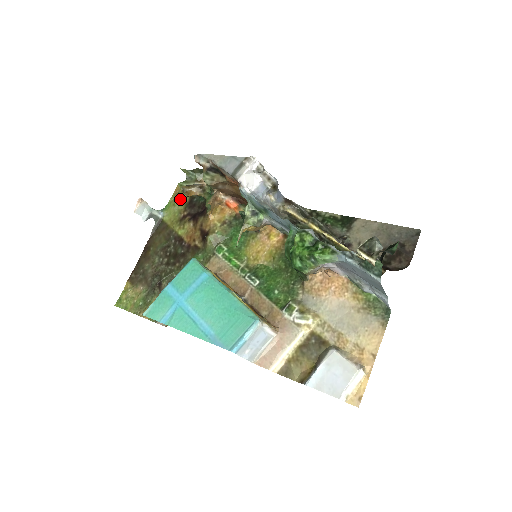
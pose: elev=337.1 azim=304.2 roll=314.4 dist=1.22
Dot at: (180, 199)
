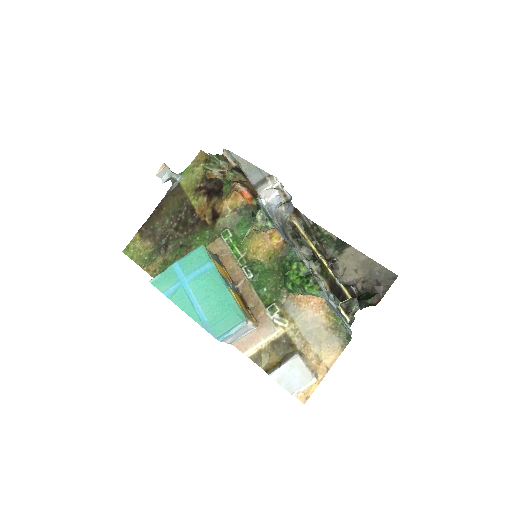
Dot at: (199, 168)
